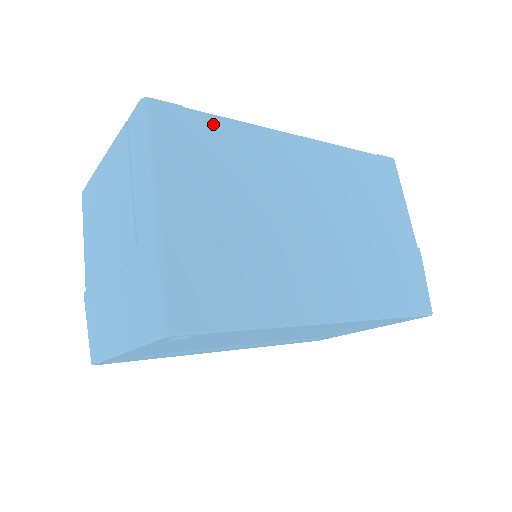
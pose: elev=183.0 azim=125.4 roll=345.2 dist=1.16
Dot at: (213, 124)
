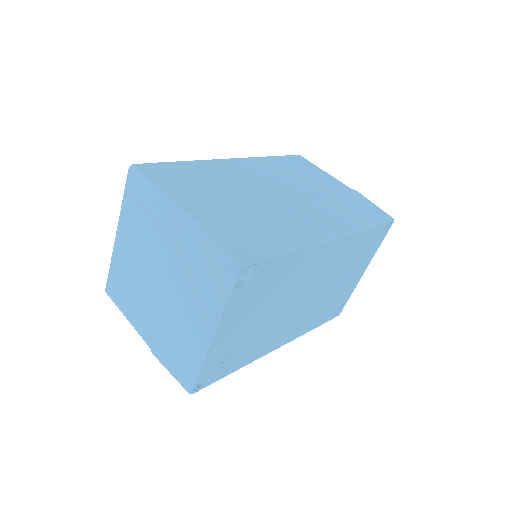
Dot at: (180, 165)
